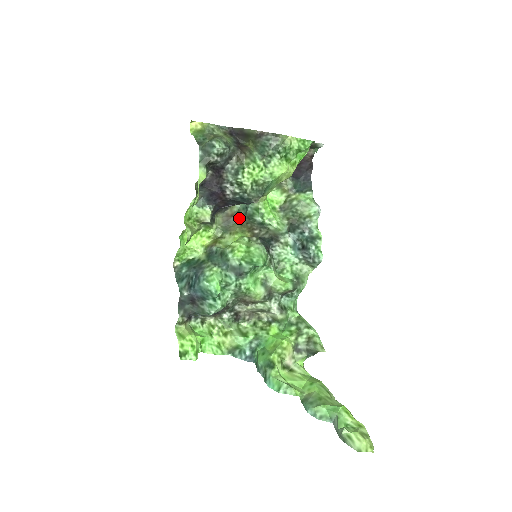
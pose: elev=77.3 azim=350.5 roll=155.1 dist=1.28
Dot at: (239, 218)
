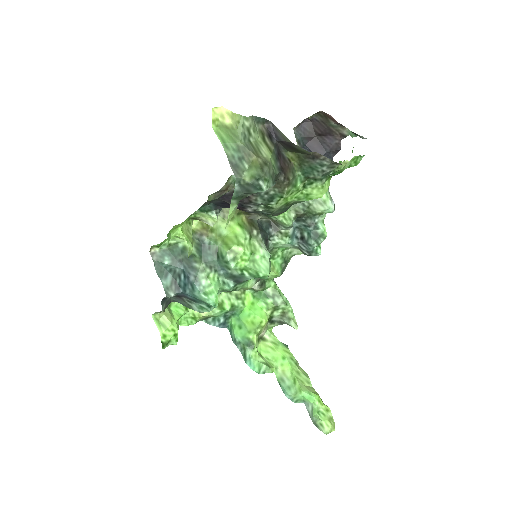
Dot at: occluded
